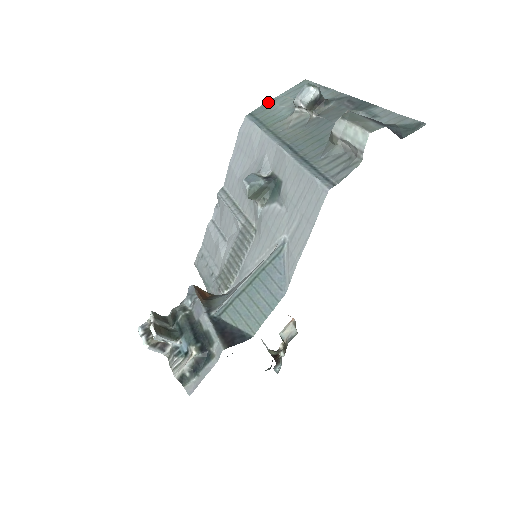
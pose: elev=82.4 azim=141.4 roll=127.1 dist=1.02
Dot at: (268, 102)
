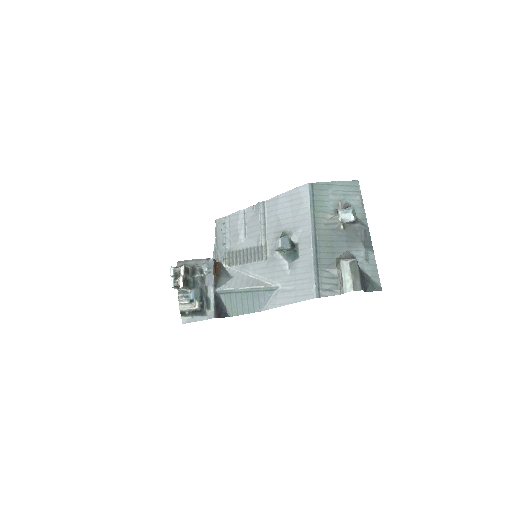
Dot at: (327, 183)
